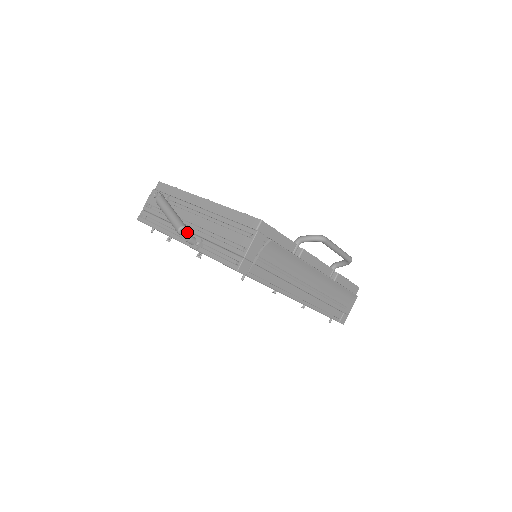
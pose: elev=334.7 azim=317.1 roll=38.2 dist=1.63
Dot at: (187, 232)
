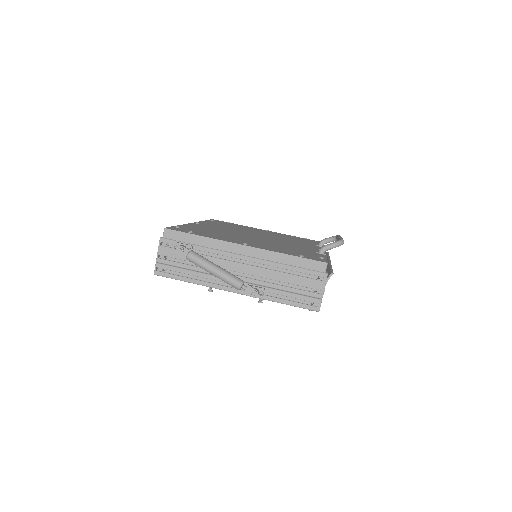
Dot at: (250, 287)
